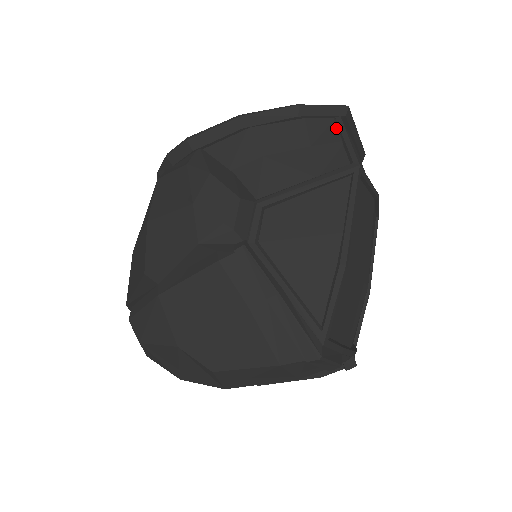
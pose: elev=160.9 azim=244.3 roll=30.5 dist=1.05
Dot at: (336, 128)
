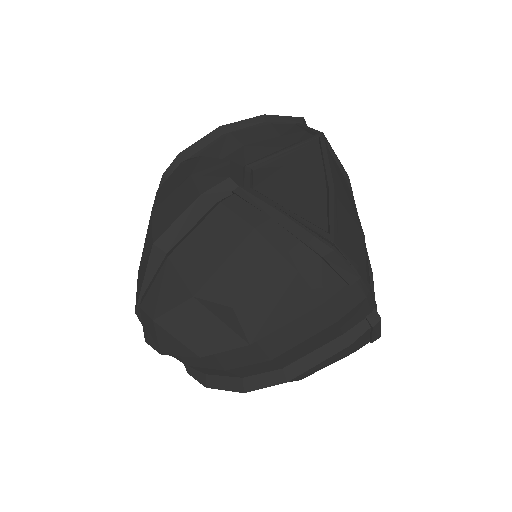
Dot at: (298, 127)
